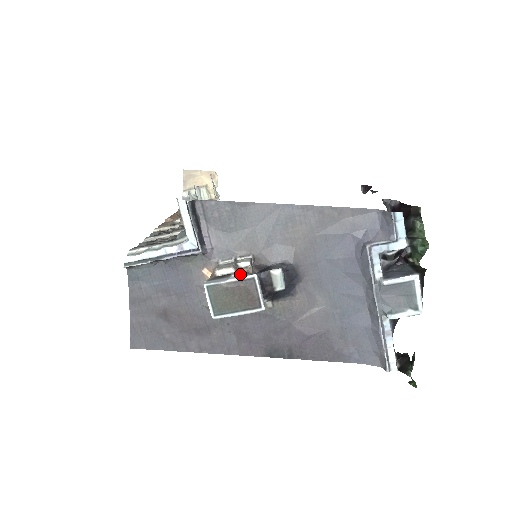
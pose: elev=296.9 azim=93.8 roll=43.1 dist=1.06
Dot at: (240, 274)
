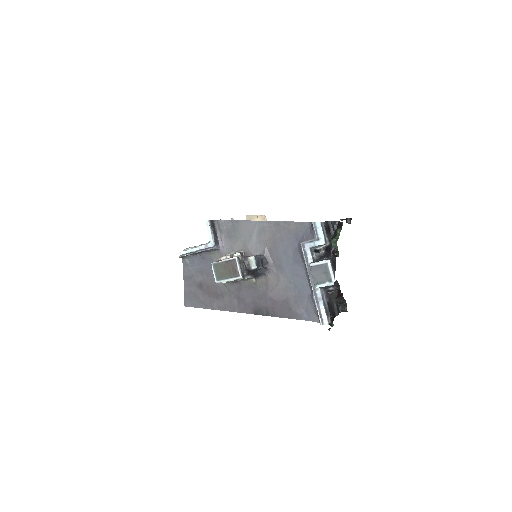
Dot at: (230, 258)
